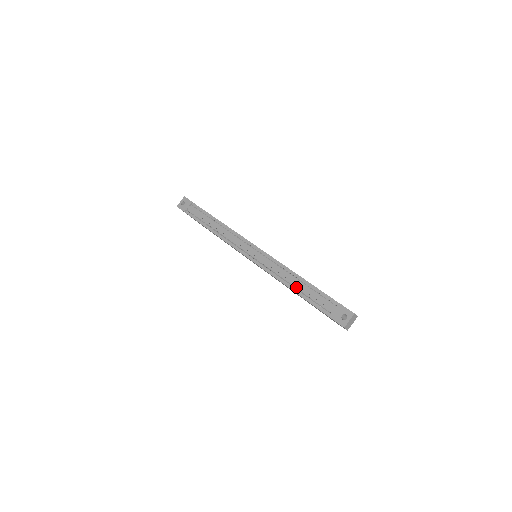
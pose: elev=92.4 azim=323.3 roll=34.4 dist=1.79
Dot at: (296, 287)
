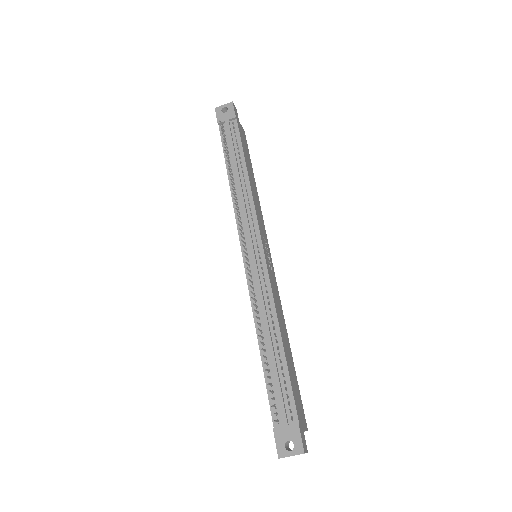
Dot at: (266, 348)
